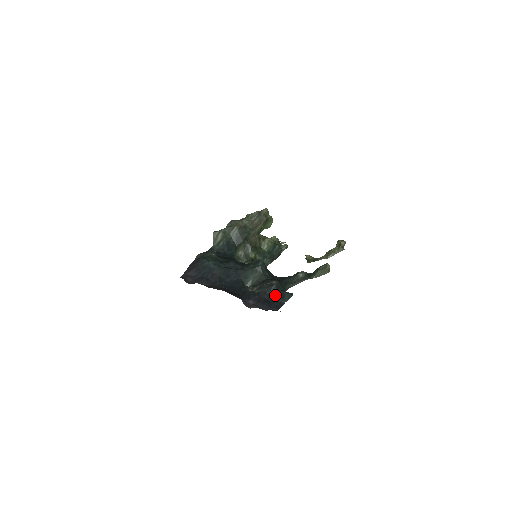
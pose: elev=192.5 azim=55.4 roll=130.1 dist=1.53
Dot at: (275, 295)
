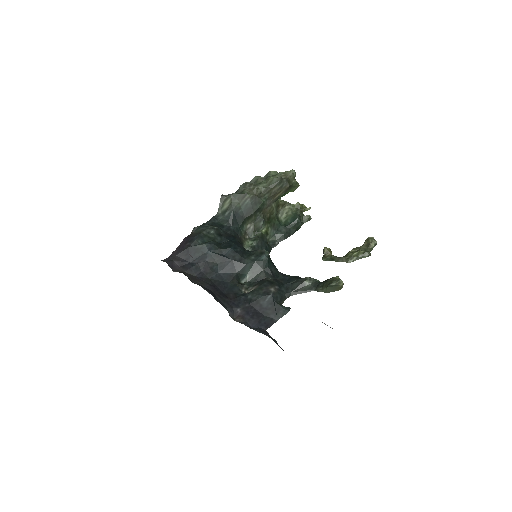
Dot at: (268, 308)
